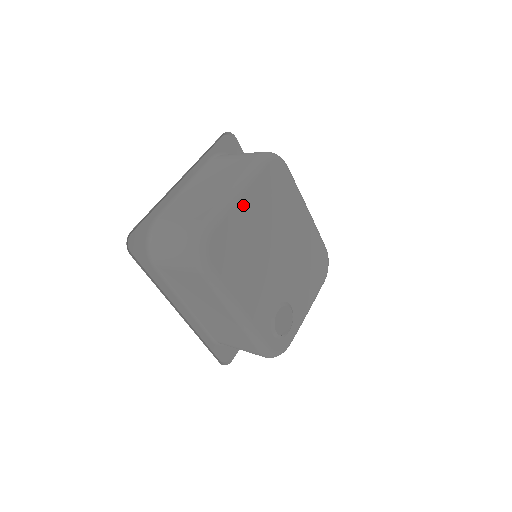
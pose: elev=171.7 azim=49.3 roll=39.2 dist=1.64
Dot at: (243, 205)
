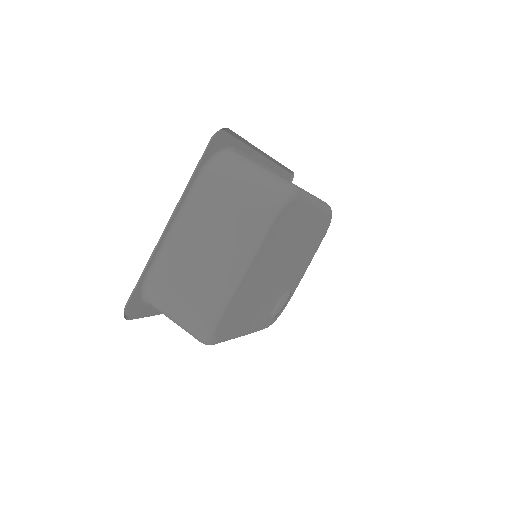
Dot at: (247, 278)
